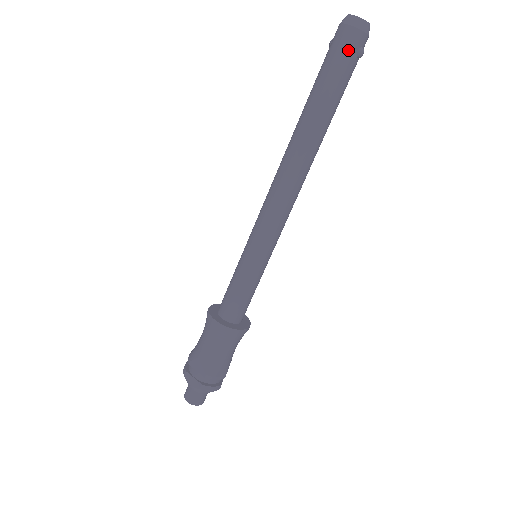
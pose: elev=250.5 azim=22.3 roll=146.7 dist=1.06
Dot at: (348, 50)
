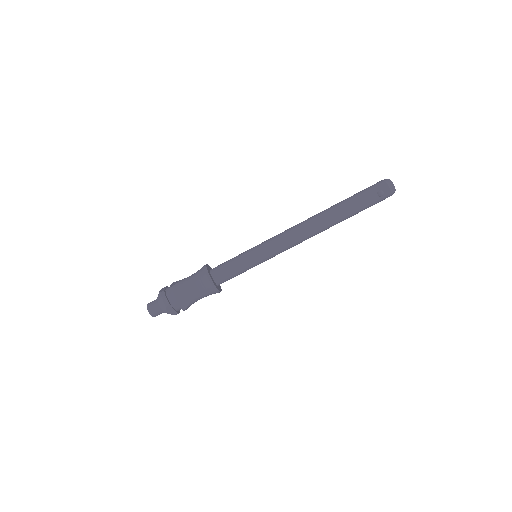
Dot at: (374, 187)
